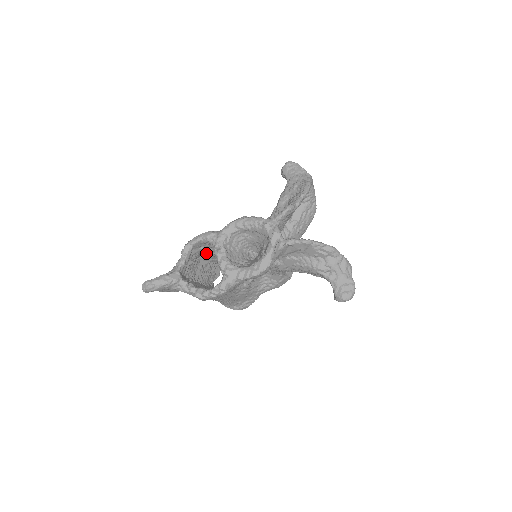
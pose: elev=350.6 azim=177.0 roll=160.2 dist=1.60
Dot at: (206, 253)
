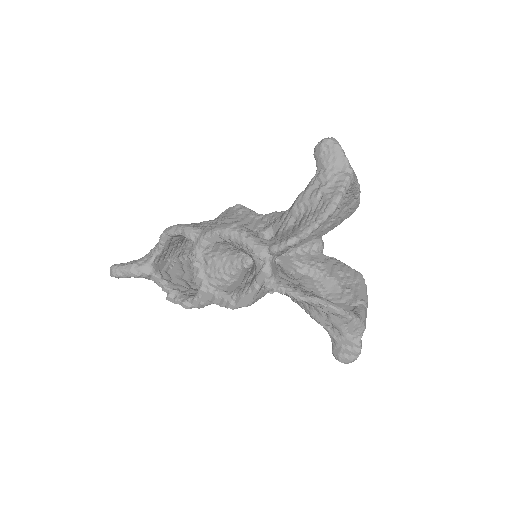
Dot at: occluded
